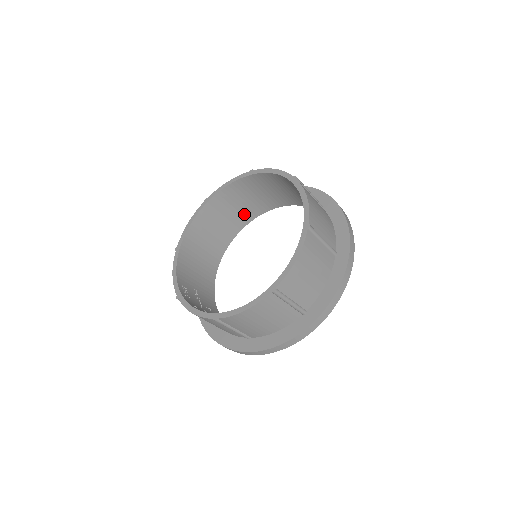
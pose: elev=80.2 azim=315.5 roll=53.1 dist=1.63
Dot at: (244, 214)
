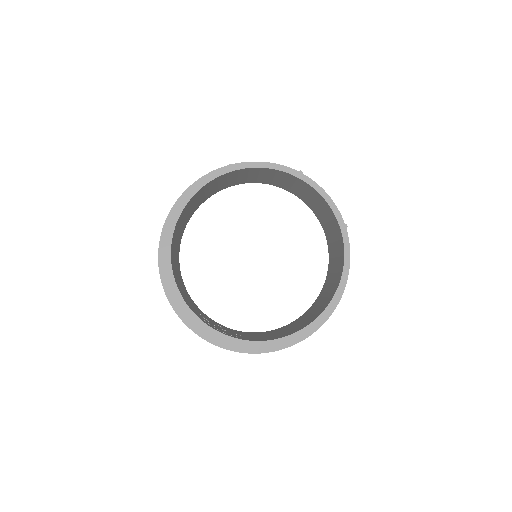
Dot at: (196, 206)
